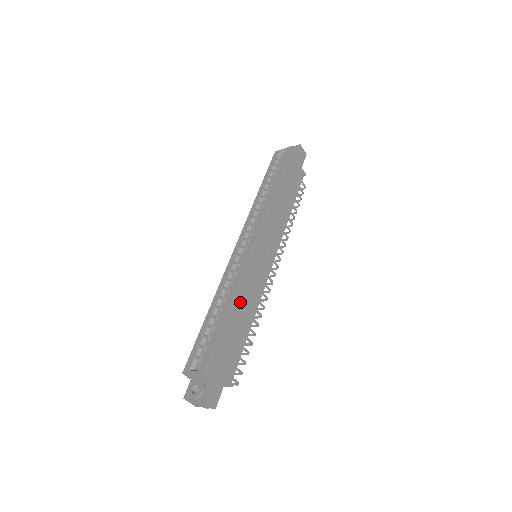
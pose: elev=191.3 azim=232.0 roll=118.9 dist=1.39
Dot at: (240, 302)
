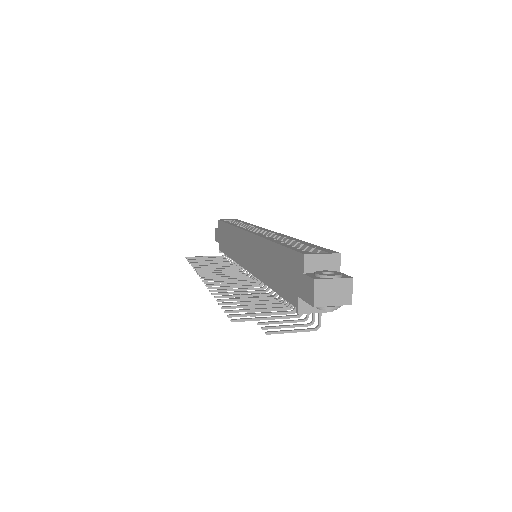
Dot at: occluded
